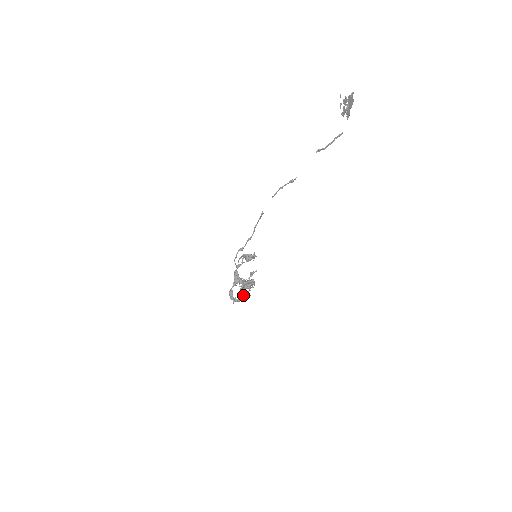
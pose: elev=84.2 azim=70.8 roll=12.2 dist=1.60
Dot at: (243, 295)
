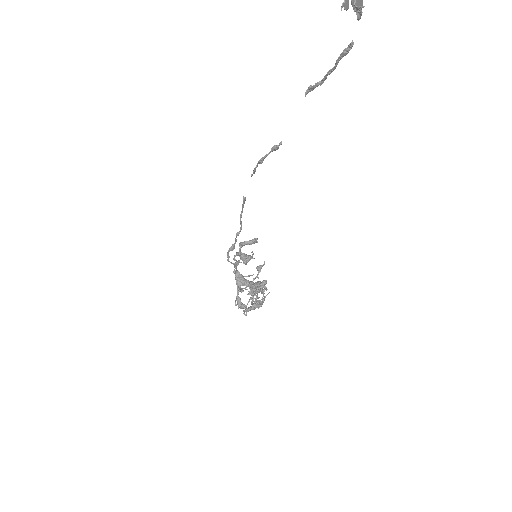
Dot at: (256, 301)
